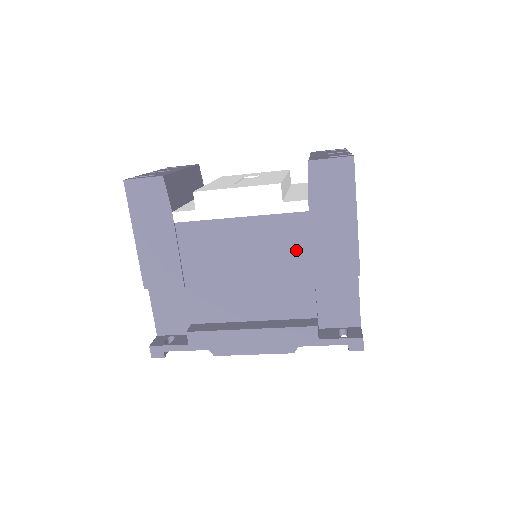
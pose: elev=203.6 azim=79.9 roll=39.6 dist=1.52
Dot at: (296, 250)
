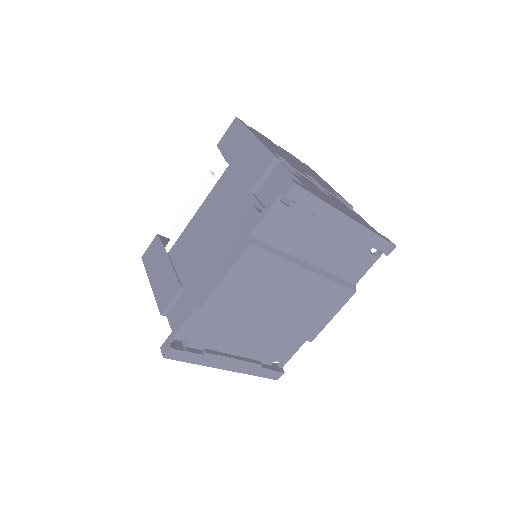
Dot at: (233, 191)
